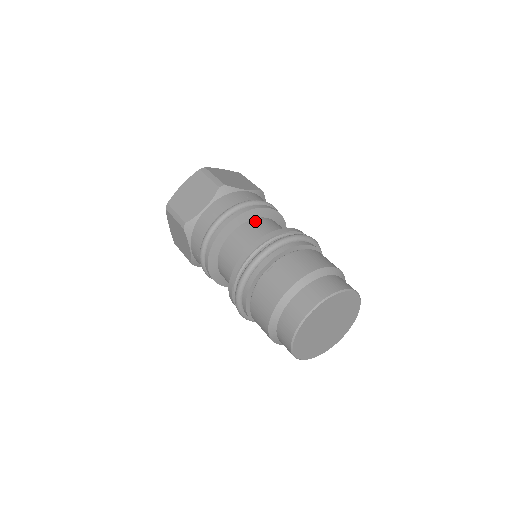
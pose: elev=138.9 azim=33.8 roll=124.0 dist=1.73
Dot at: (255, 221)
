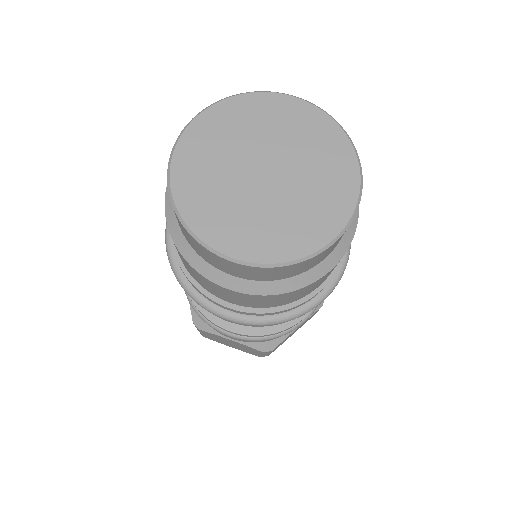
Dot at: occluded
